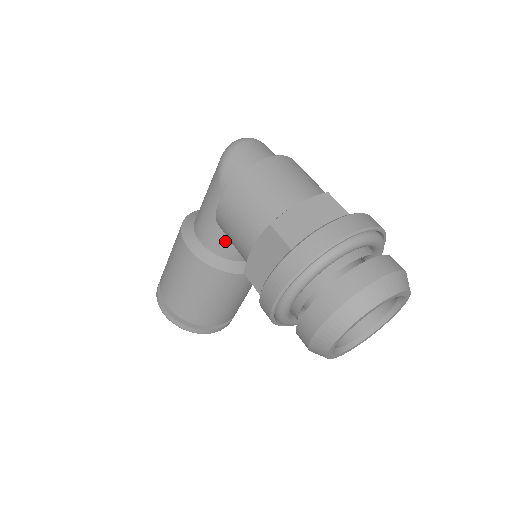
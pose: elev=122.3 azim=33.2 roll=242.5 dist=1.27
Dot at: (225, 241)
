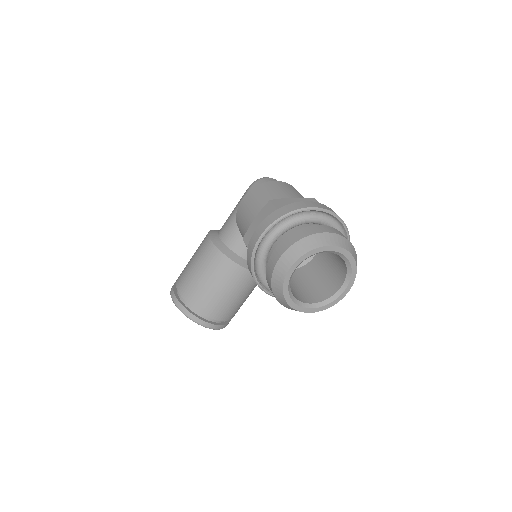
Dot at: (237, 236)
